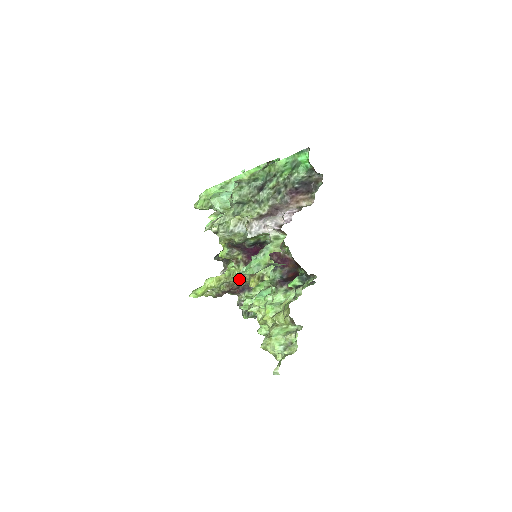
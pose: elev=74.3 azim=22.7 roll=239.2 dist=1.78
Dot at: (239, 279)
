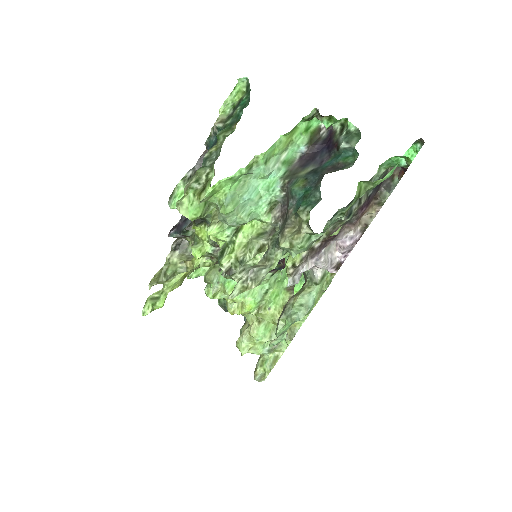
Dot at: occluded
